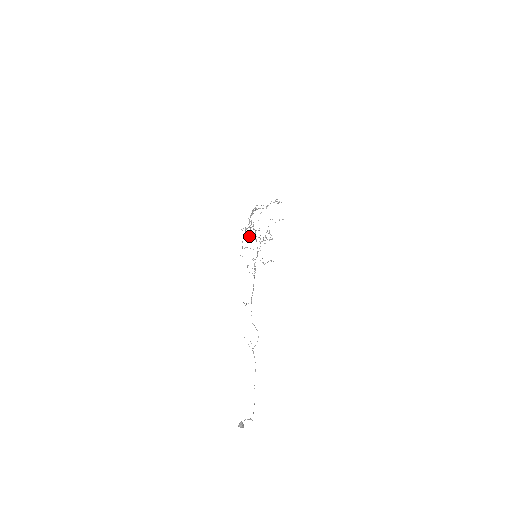
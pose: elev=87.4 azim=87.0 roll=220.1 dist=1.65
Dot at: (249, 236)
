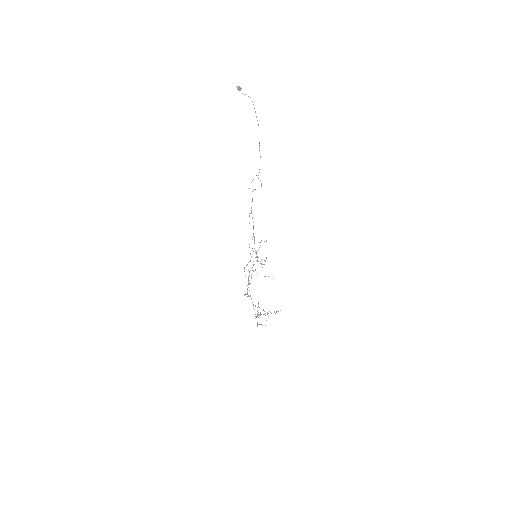
Dot at: occluded
